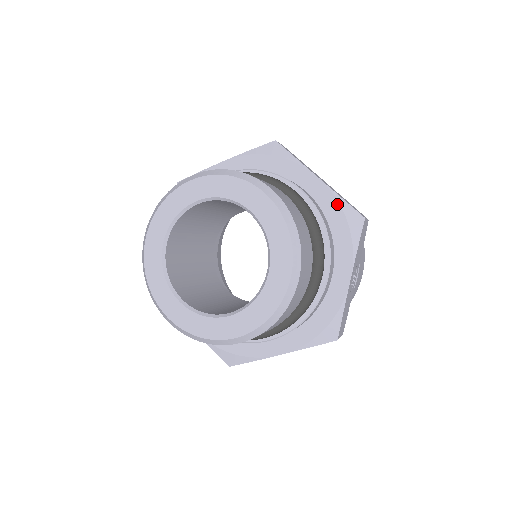
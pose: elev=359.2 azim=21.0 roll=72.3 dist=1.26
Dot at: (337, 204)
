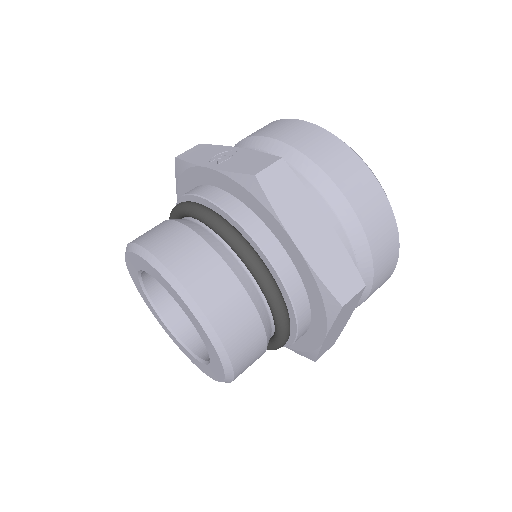
Dot at: (312, 349)
